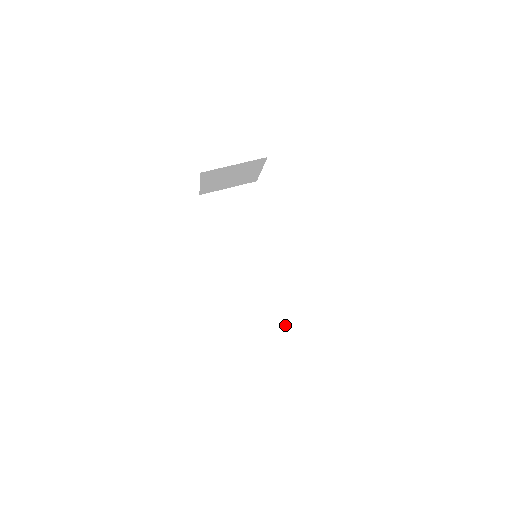
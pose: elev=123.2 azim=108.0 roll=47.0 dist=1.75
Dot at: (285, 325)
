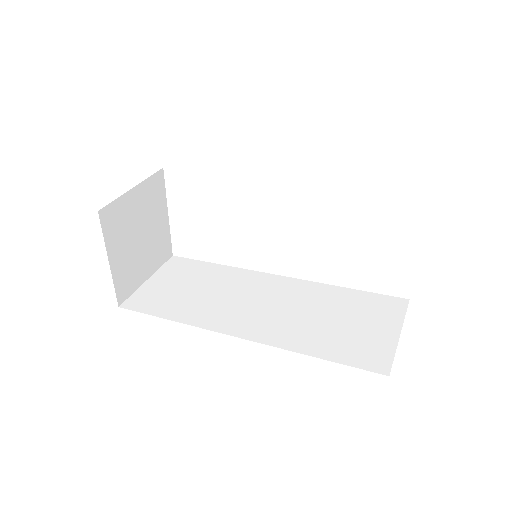
Dot at: (374, 313)
